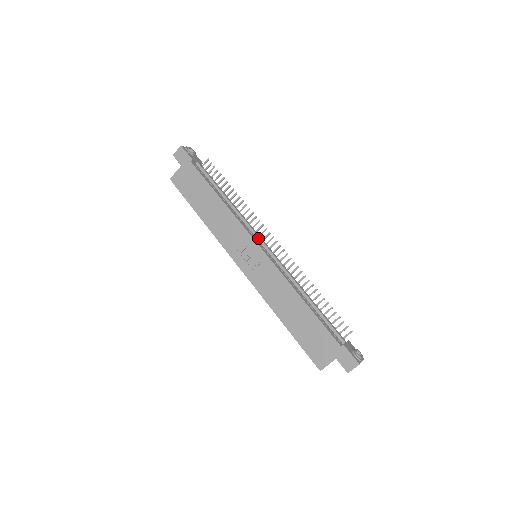
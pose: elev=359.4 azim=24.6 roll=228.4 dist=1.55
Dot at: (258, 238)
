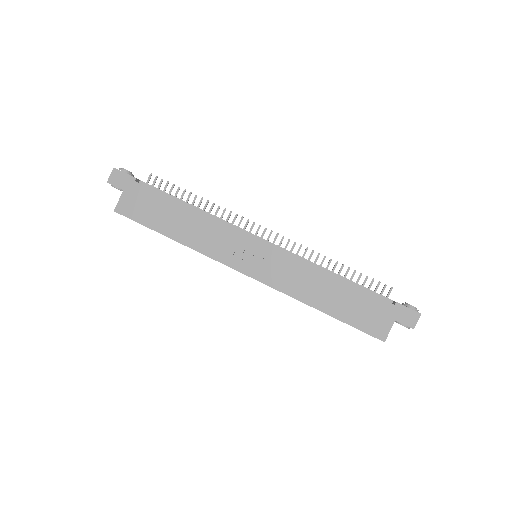
Dot at: (251, 235)
